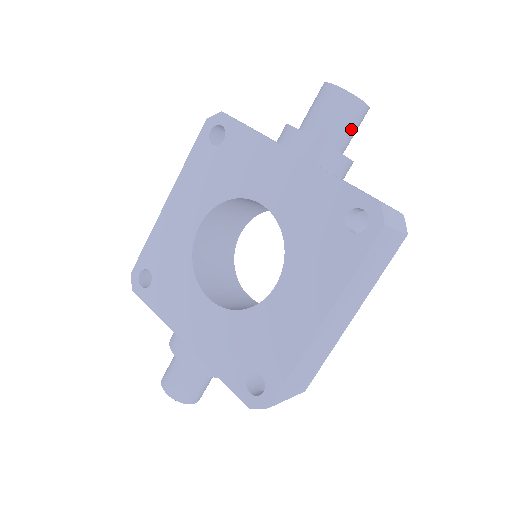
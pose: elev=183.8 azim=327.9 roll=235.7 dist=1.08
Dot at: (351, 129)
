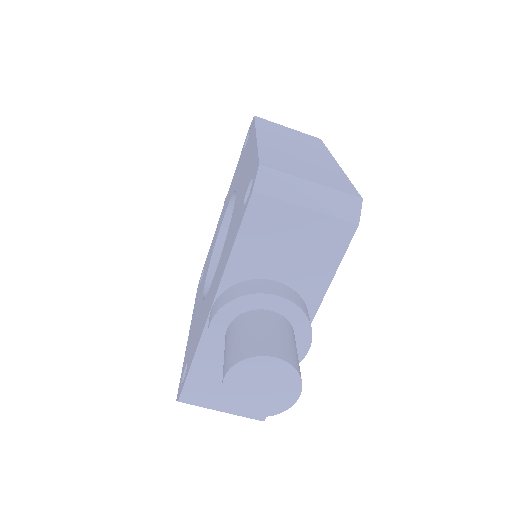
Dot at: occluded
